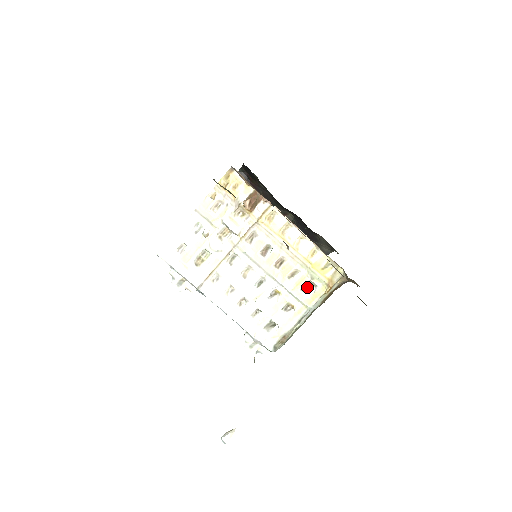
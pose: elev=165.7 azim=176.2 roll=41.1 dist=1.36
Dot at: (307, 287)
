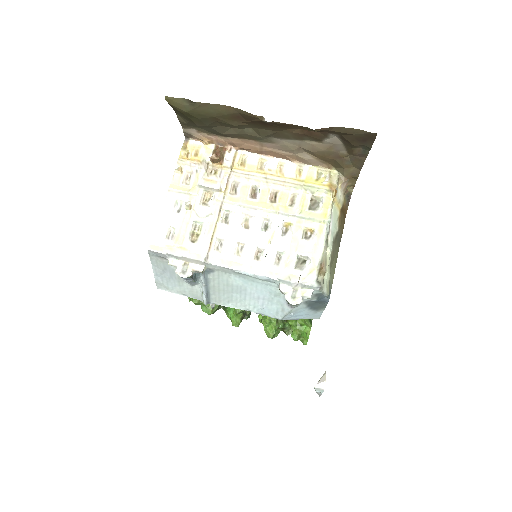
Dot at: (313, 205)
